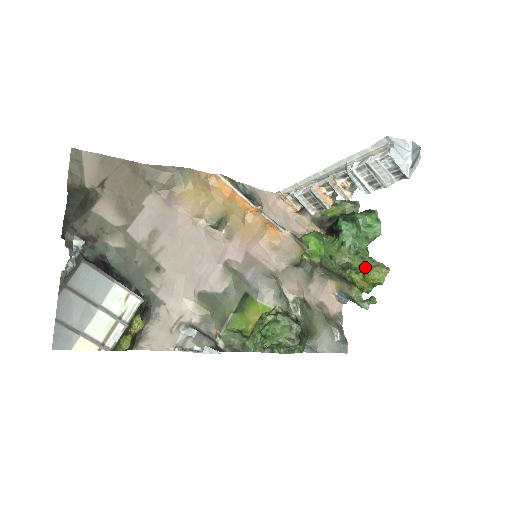
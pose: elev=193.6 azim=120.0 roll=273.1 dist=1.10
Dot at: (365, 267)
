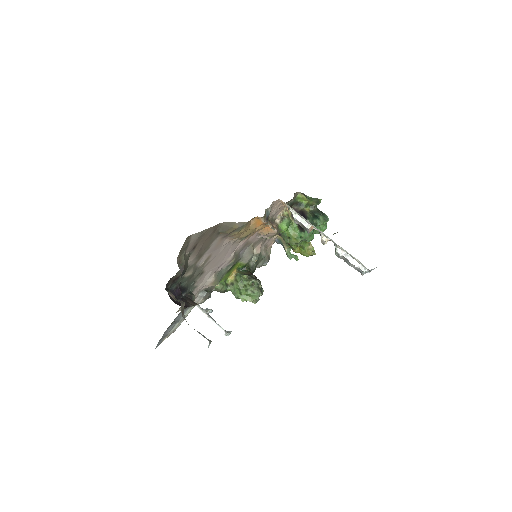
Dot at: (304, 247)
